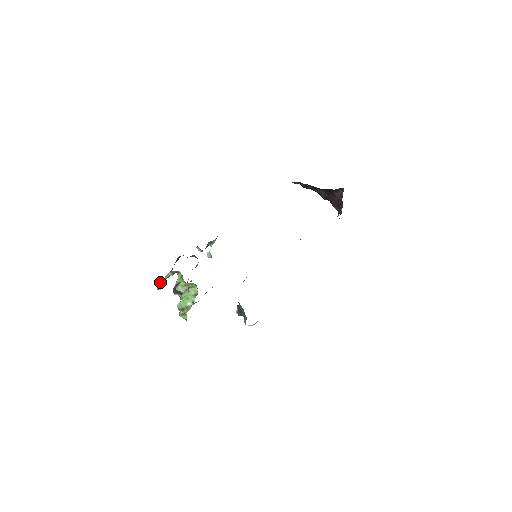
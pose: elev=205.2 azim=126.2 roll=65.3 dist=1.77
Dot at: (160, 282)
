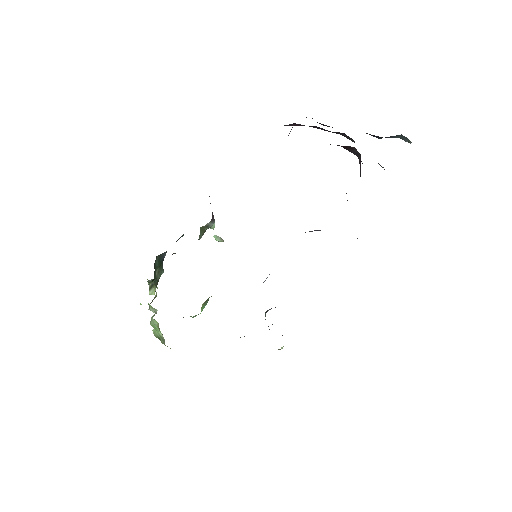
Dot at: occluded
